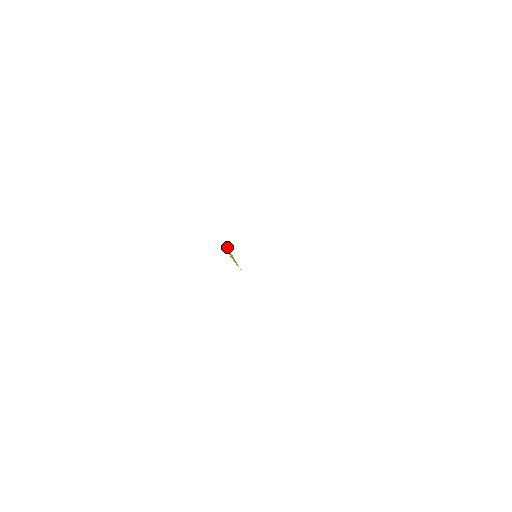
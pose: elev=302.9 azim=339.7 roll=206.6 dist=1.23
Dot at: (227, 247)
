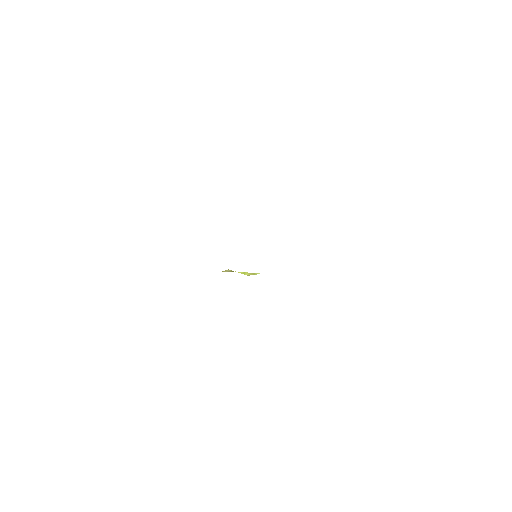
Dot at: occluded
